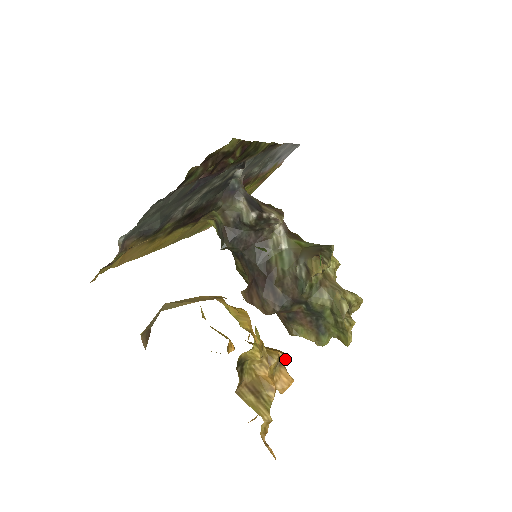
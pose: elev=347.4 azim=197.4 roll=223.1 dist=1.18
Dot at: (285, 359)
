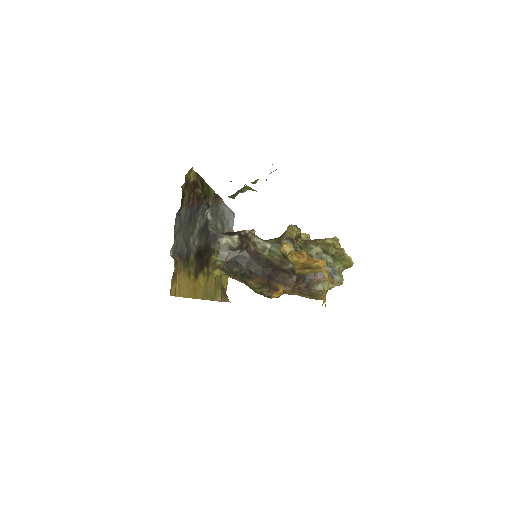
Dot at: (311, 256)
